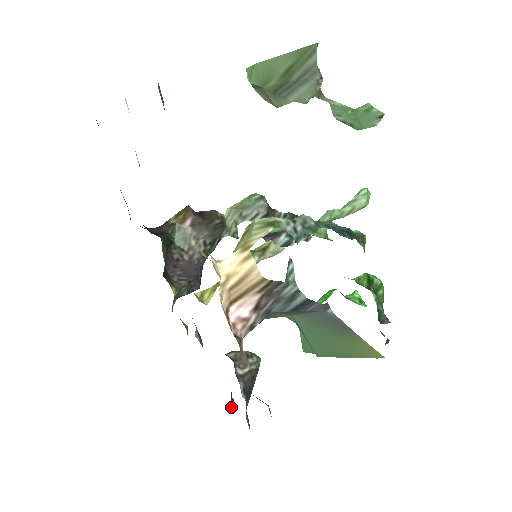
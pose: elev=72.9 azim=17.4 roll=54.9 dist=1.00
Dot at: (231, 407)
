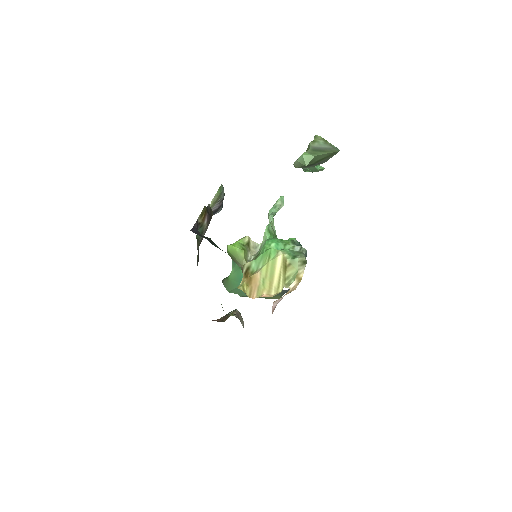
Dot at: occluded
